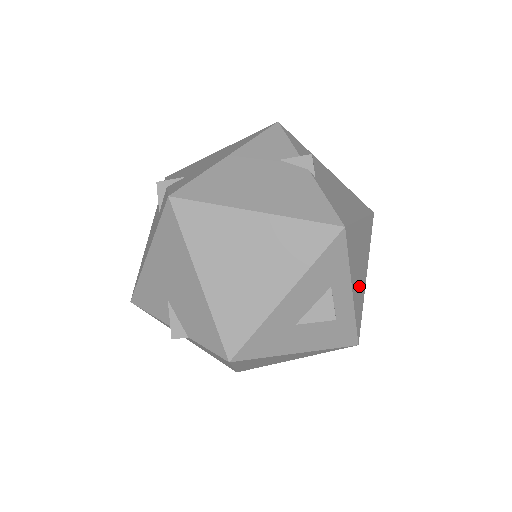
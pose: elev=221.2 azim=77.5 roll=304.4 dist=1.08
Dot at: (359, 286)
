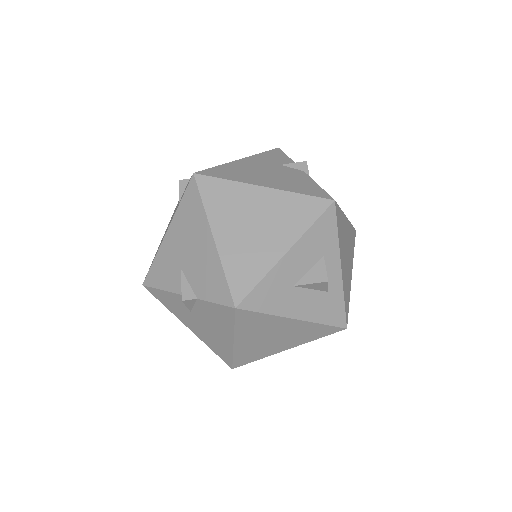
Dot at: (346, 273)
